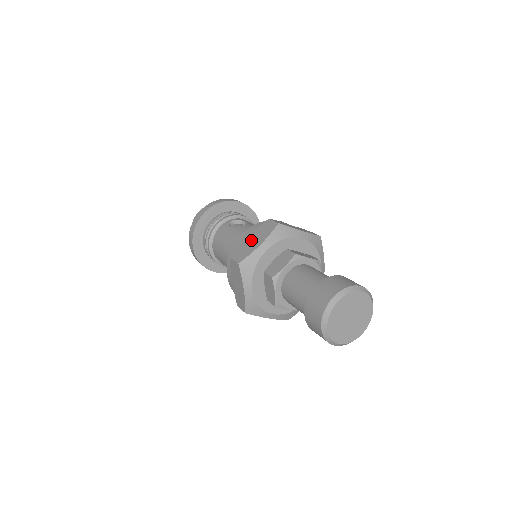
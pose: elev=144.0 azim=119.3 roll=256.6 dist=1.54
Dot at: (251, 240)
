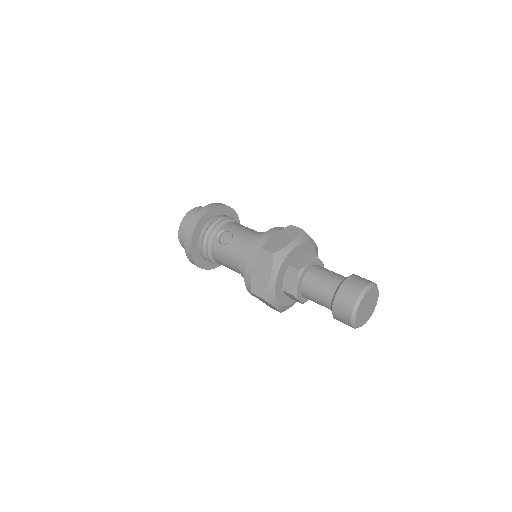
Dot at: (259, 273)
